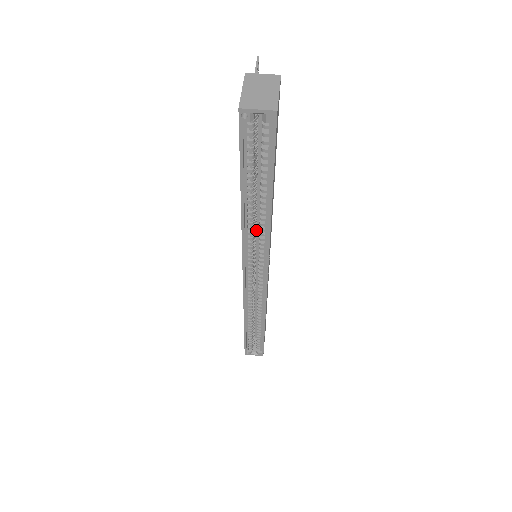
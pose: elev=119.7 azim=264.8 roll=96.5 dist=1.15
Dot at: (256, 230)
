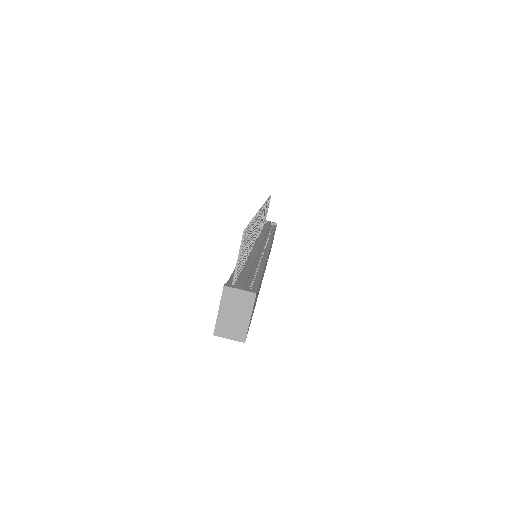
Dot at: occluded
